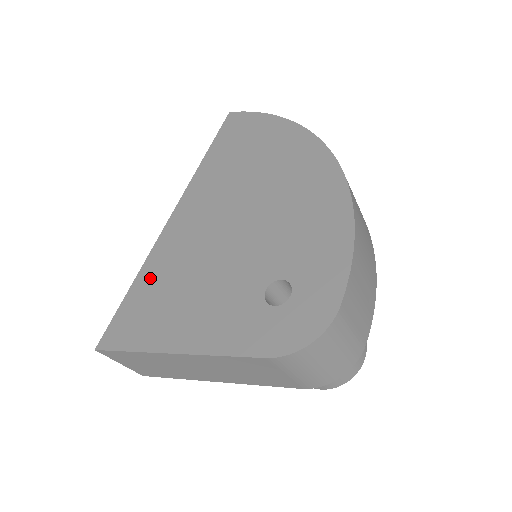
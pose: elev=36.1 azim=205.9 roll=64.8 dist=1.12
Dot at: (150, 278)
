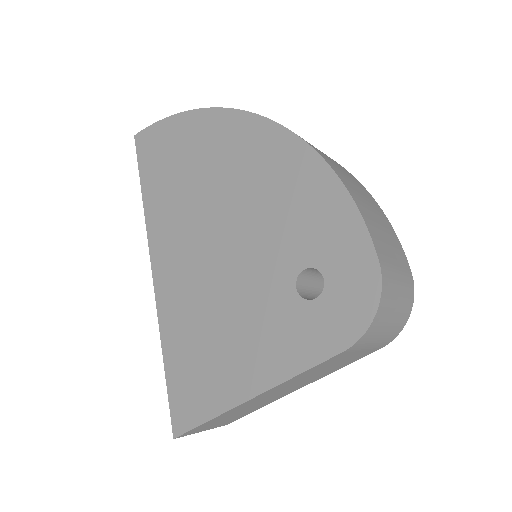
Dot at: (176, 342)
